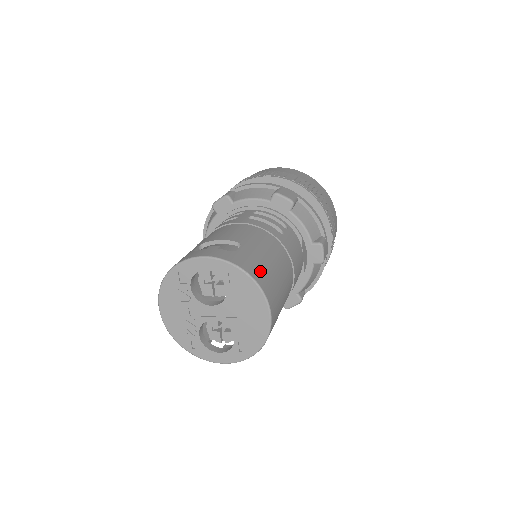
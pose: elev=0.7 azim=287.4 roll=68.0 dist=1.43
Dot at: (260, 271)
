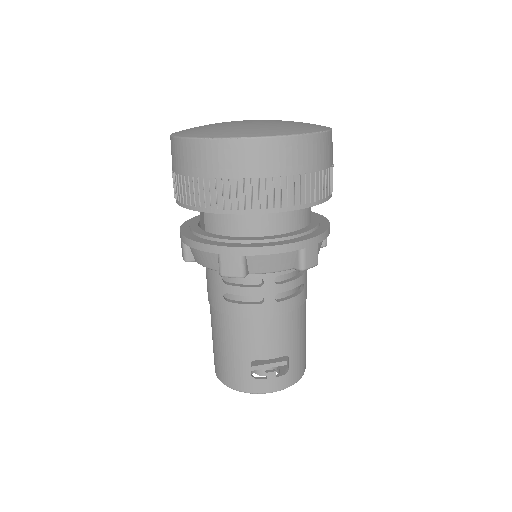
Dot at: (303, 362)
